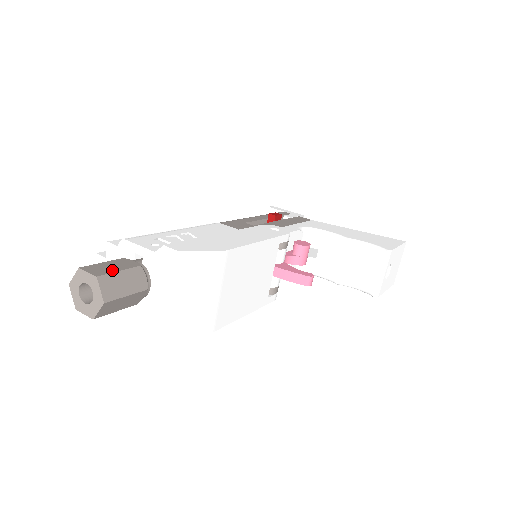
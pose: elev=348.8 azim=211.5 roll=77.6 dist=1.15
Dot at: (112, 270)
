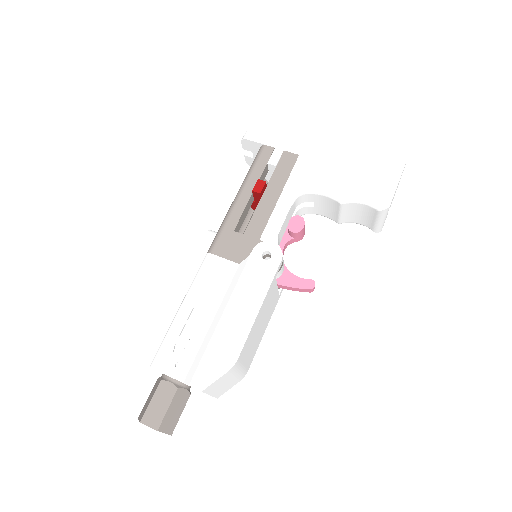
Dot at: (162, 412)
